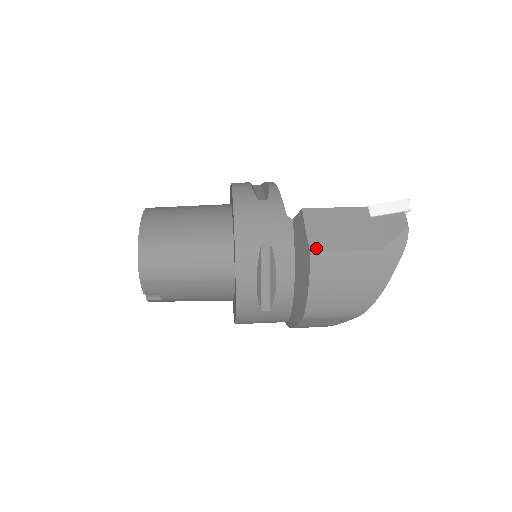
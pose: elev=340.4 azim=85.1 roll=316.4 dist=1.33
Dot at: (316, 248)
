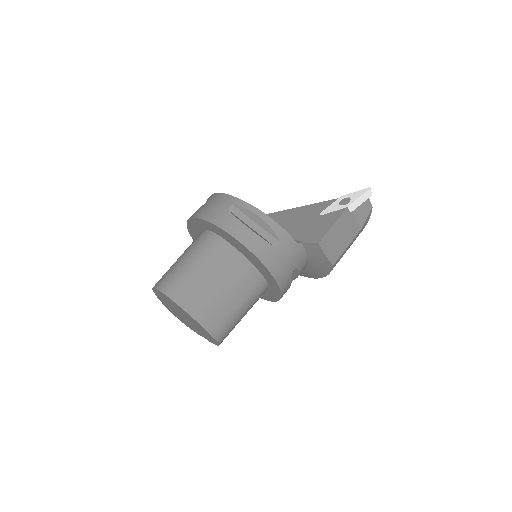
Dot at: (335, 261)
